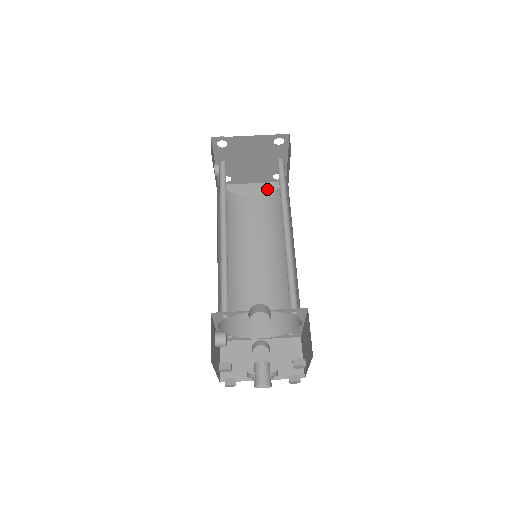
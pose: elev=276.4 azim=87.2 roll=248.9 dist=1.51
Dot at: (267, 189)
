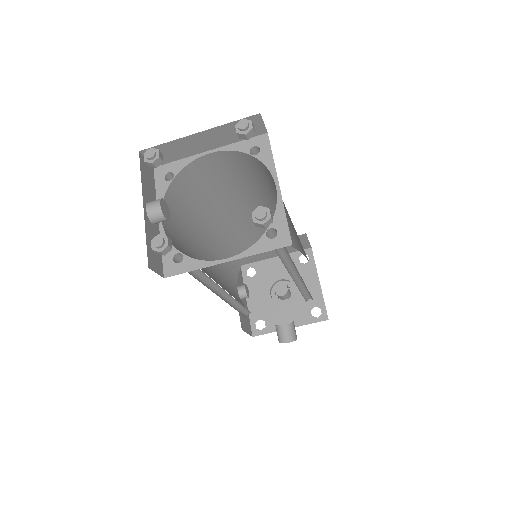
Dot at: (229, 134)
